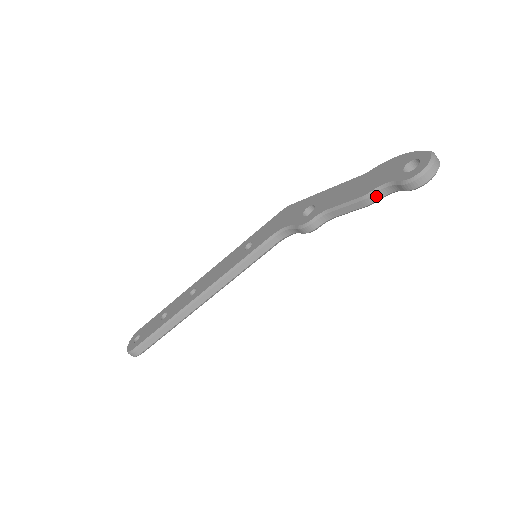
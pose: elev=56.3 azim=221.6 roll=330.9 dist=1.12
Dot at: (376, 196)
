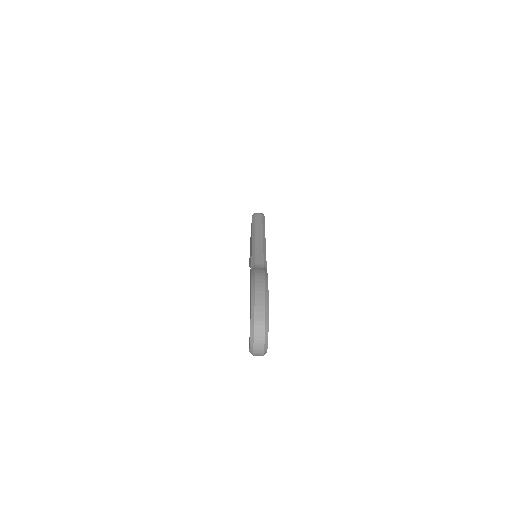
Dot at: occluded
